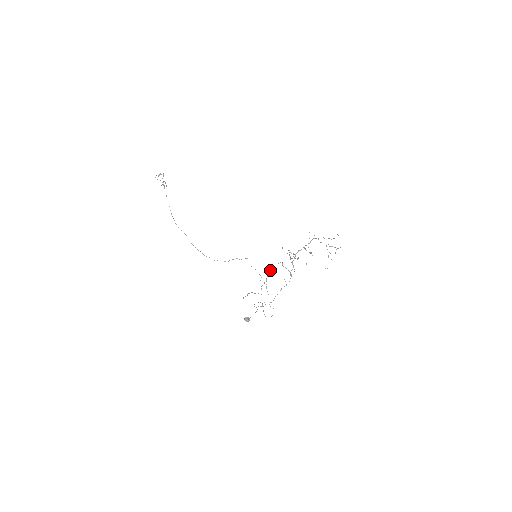
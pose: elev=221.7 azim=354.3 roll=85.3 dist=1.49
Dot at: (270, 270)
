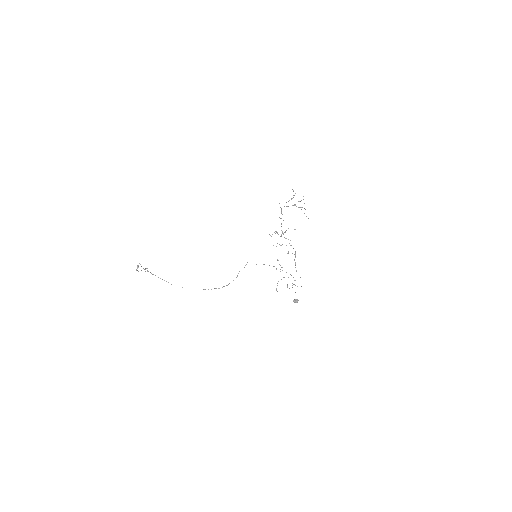
Dot at: occluded
